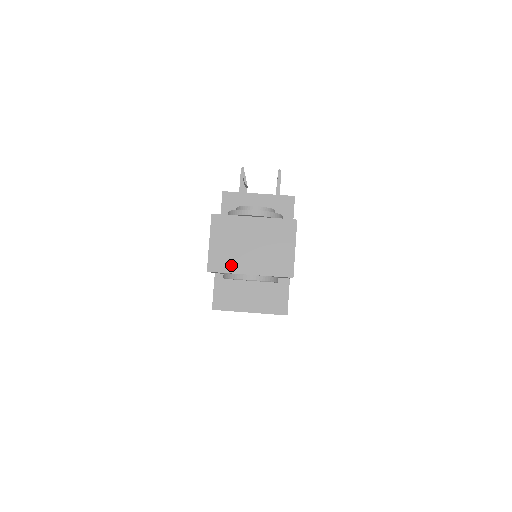
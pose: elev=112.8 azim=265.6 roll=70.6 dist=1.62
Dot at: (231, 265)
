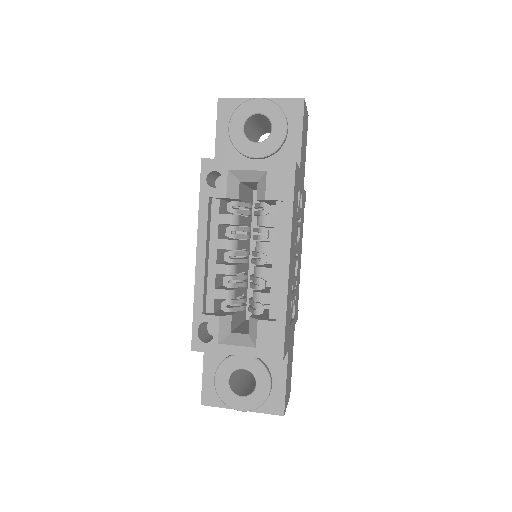
Dot at: occluded
